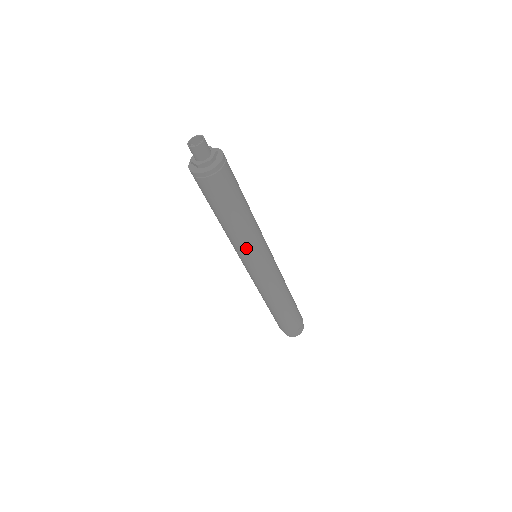
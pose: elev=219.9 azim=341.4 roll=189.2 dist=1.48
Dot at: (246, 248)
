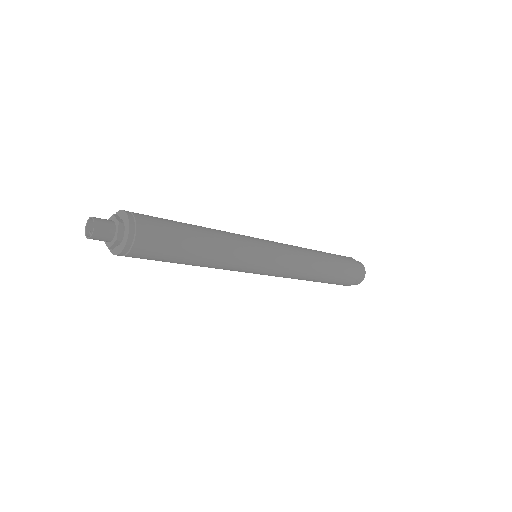
Dot at: (231, 268)
